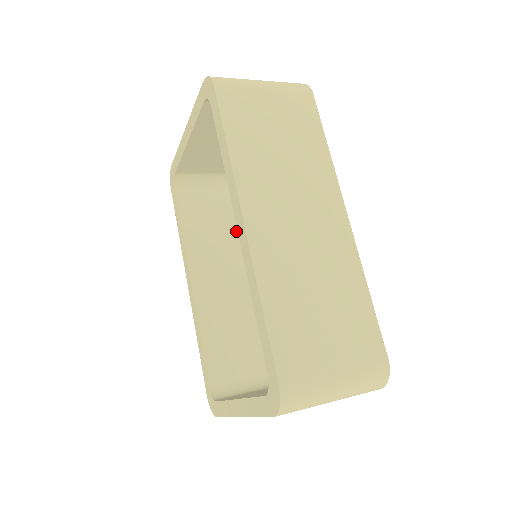
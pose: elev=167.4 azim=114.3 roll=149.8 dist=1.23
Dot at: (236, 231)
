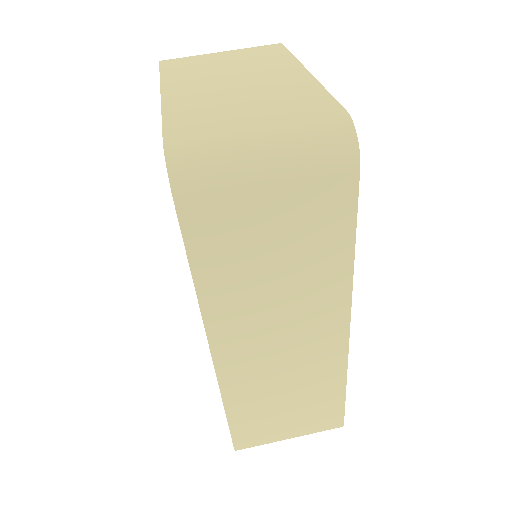
Dot at: occluded
